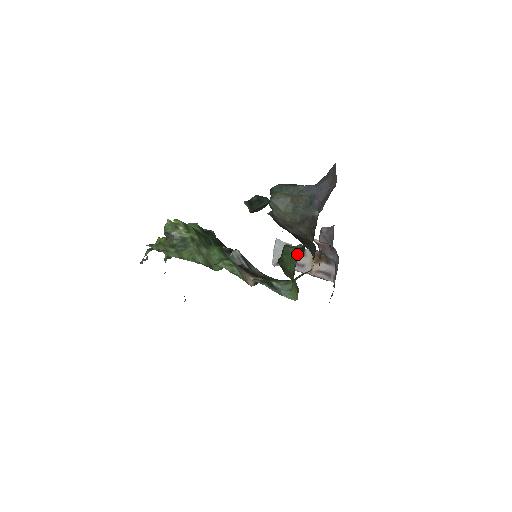
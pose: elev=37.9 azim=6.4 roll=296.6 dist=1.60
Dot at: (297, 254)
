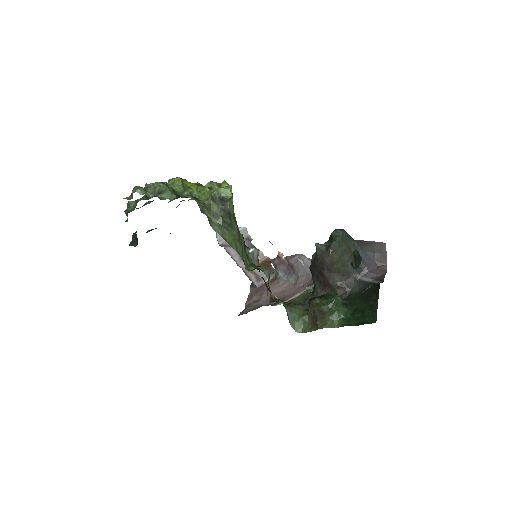
Dot at: (344, 311)
